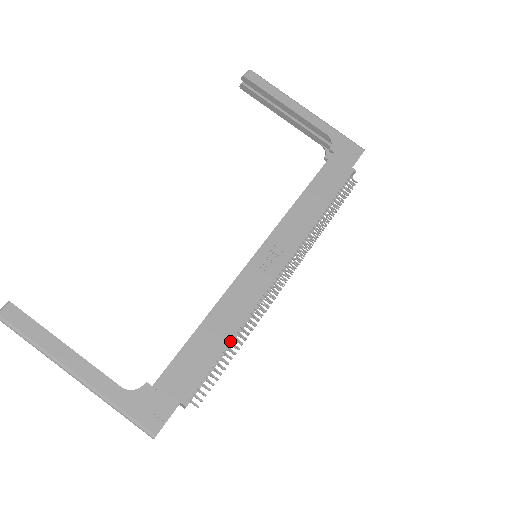
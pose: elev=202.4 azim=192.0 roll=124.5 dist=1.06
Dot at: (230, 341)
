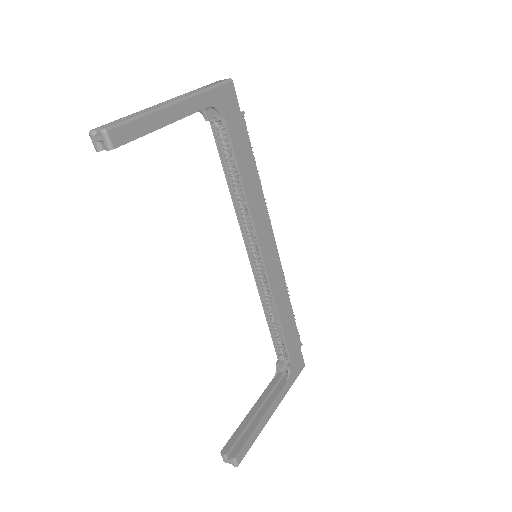
Dot at: (288, 304)
